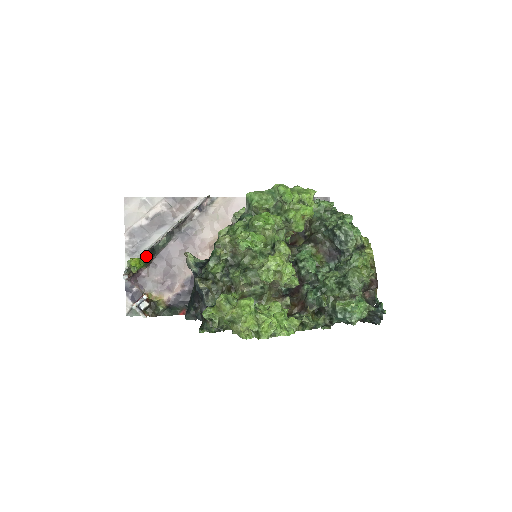
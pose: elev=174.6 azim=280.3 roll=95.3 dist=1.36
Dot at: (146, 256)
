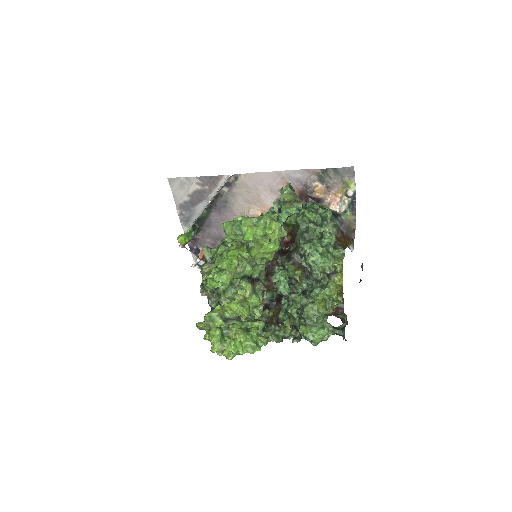
Dot at: (191, 230)
